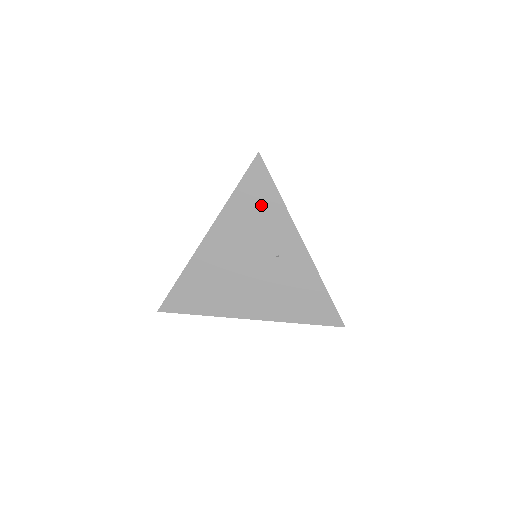
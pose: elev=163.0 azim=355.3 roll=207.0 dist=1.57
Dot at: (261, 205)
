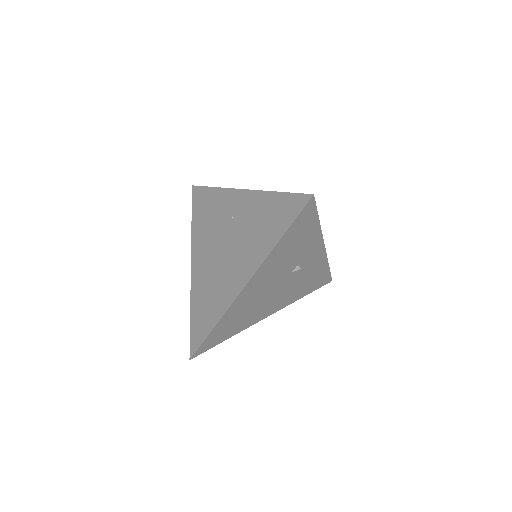
Dot at: (207, 206)
